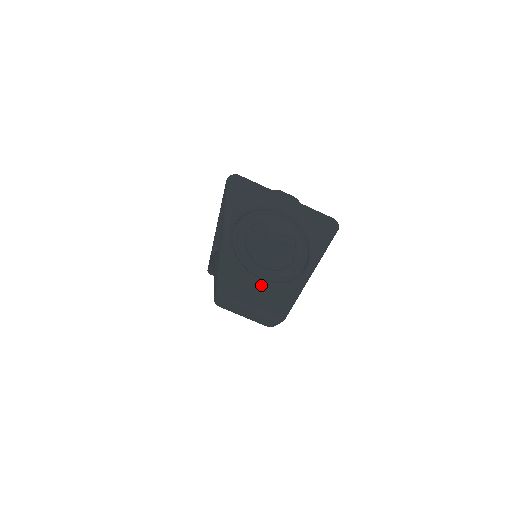
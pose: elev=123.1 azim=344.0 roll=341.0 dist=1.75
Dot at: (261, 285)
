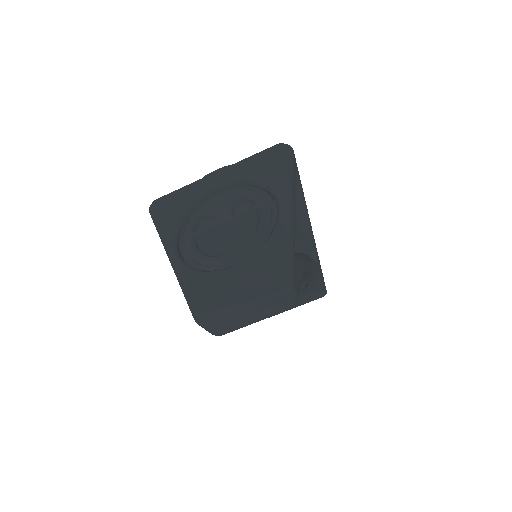
Dot at: (236, 272)
